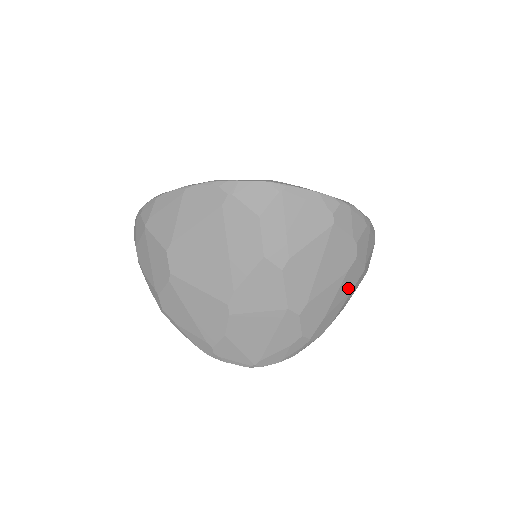
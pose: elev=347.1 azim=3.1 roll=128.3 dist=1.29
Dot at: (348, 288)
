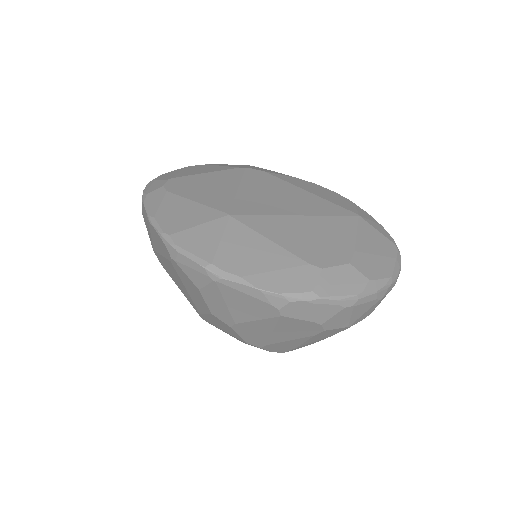
Dot at: (326, 336)
